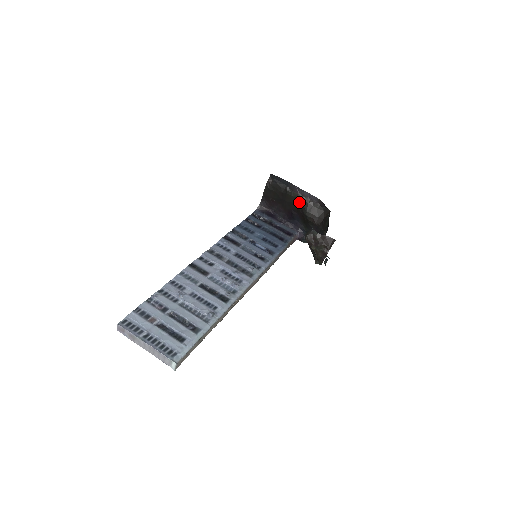
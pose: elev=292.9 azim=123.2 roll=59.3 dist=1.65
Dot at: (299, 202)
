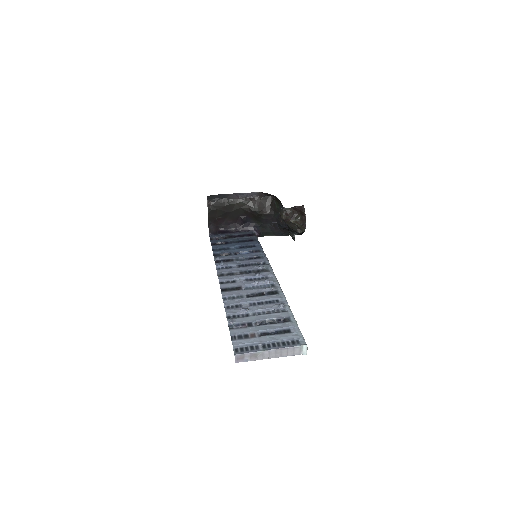
Dot at: (244, 205)
